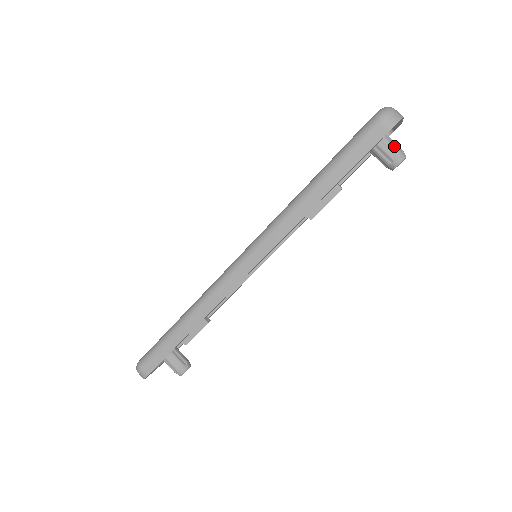
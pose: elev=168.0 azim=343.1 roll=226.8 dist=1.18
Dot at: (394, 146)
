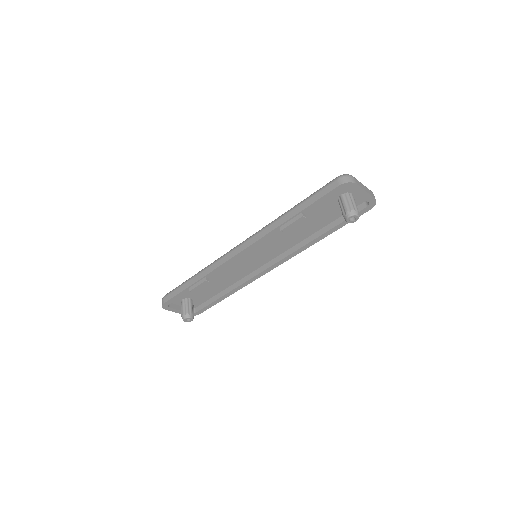
Dot at: (351, 205)
